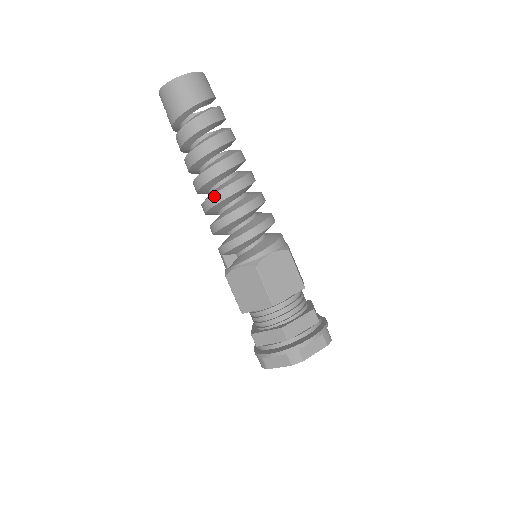
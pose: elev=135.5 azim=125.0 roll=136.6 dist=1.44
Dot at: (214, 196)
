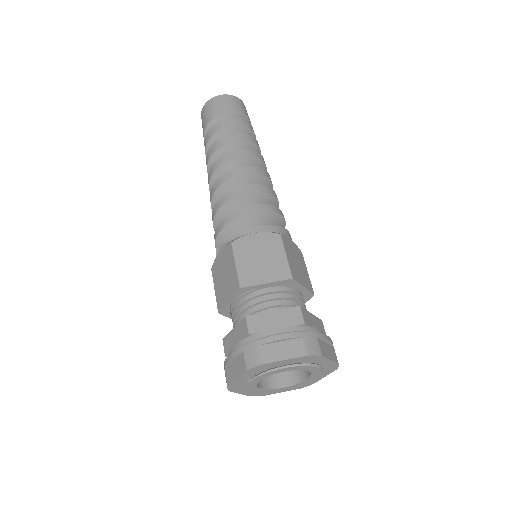
Dot at: (215, 184)
